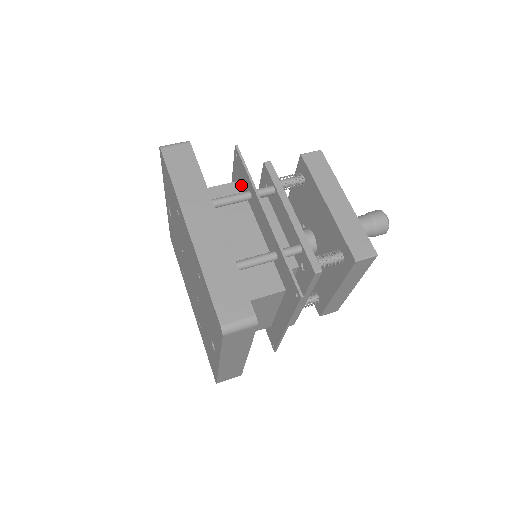
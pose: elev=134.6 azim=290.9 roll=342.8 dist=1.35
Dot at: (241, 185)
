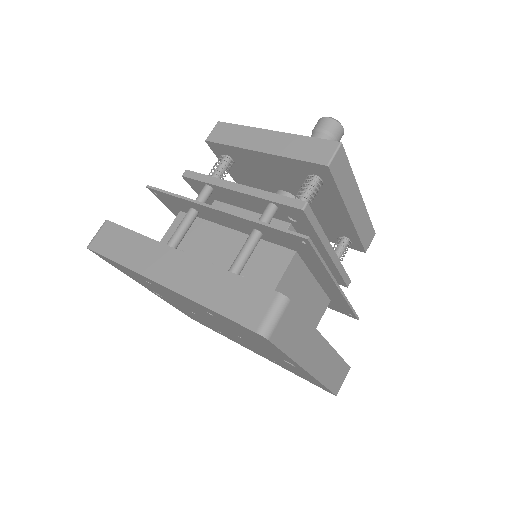
Dot at: (184, 213)
